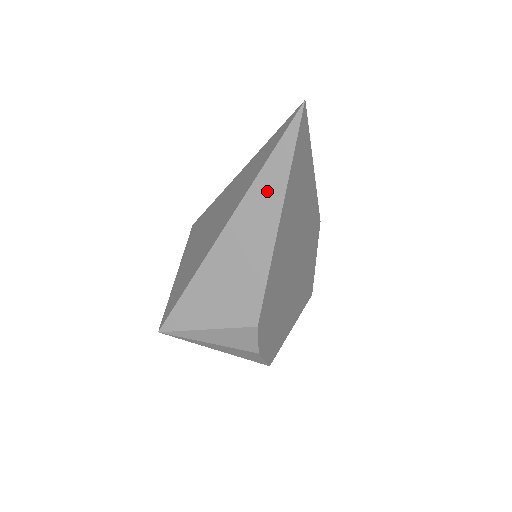
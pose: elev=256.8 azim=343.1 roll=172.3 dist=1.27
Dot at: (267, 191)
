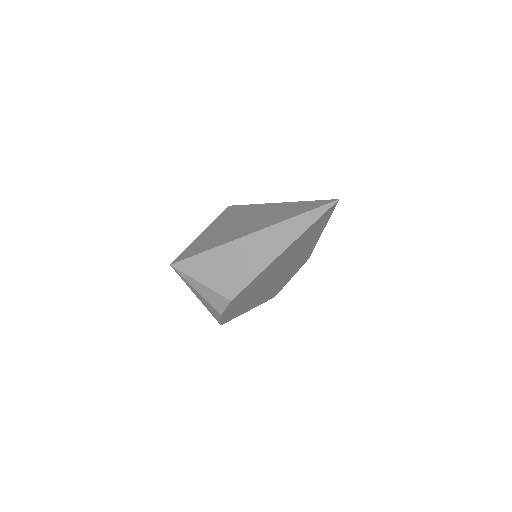
Dot at: (286, 232)
